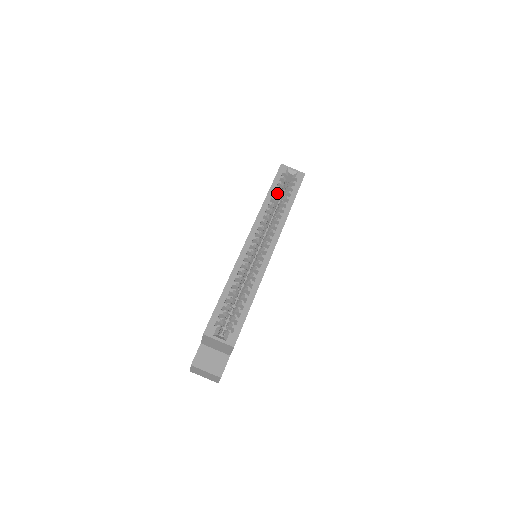
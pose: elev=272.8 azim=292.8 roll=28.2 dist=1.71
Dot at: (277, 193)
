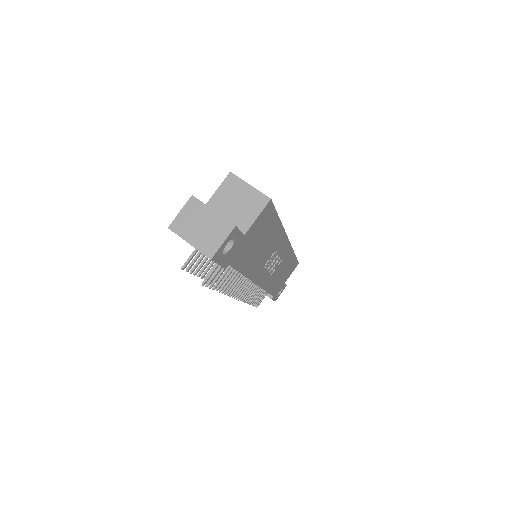
Dot at: occluded
